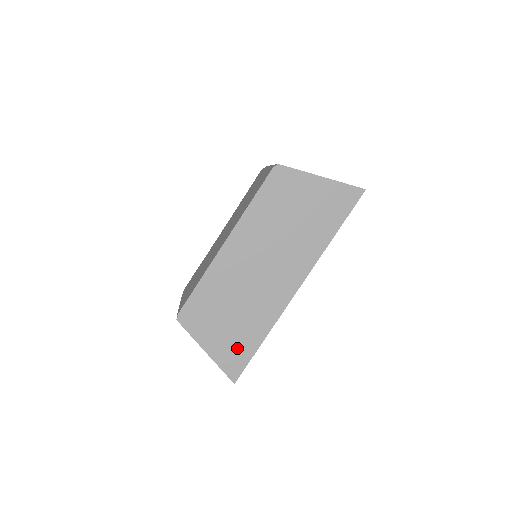
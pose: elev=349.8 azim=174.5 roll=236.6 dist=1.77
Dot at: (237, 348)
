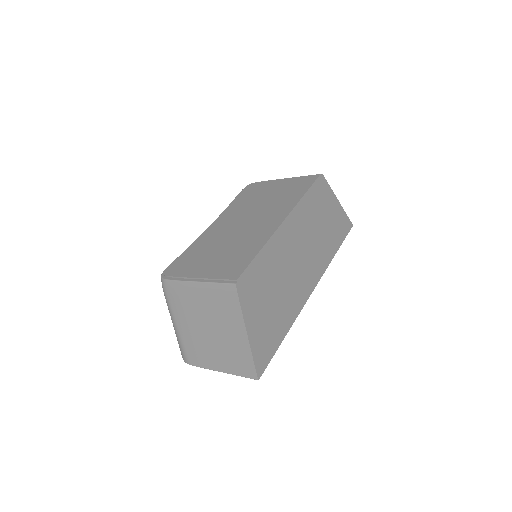
Dot at: (269, 337)
